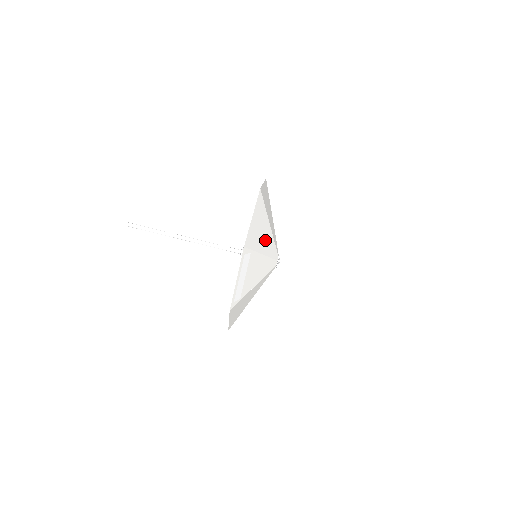
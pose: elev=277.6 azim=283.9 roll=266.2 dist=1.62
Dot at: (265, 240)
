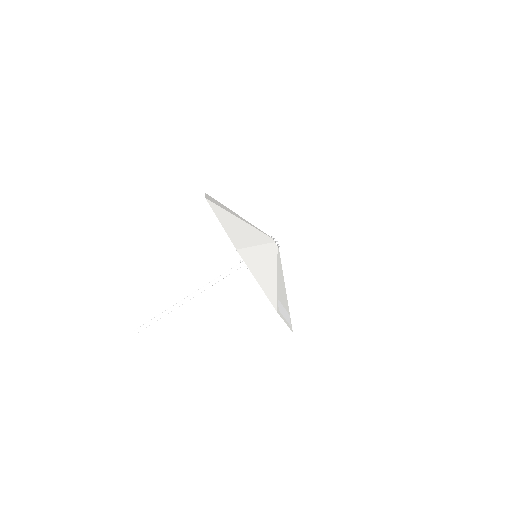
Dot at: (268, 263)
